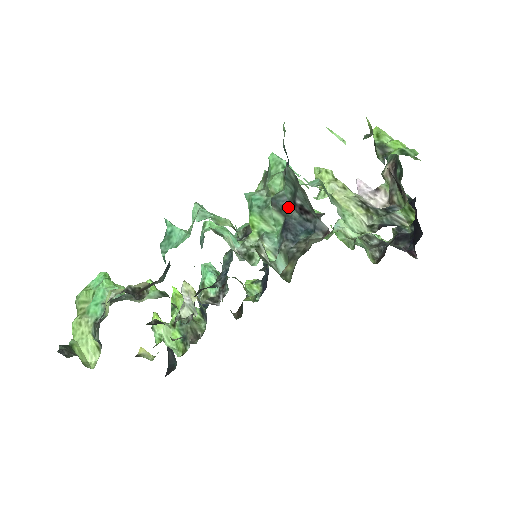
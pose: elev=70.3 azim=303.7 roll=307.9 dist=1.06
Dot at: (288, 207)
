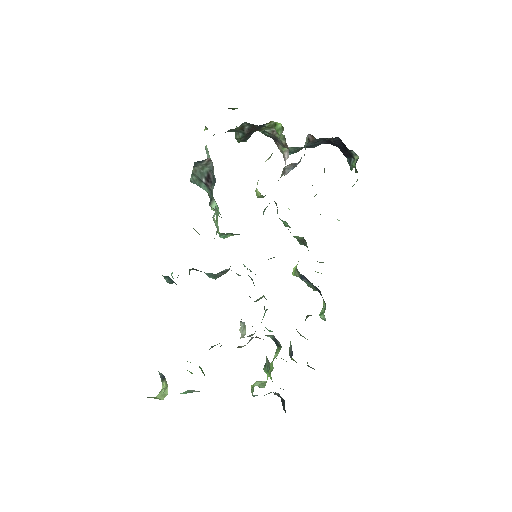
Dot at: (211, 193)
